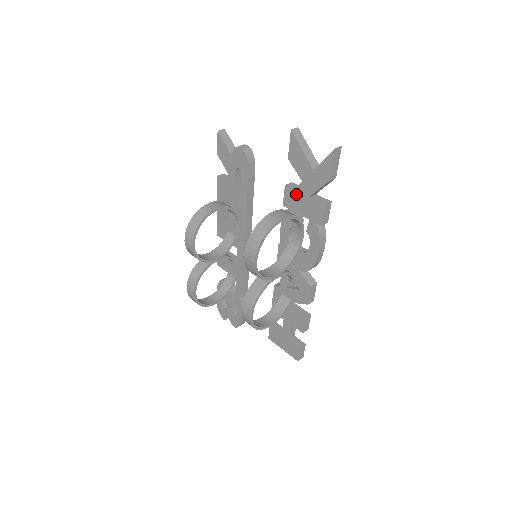
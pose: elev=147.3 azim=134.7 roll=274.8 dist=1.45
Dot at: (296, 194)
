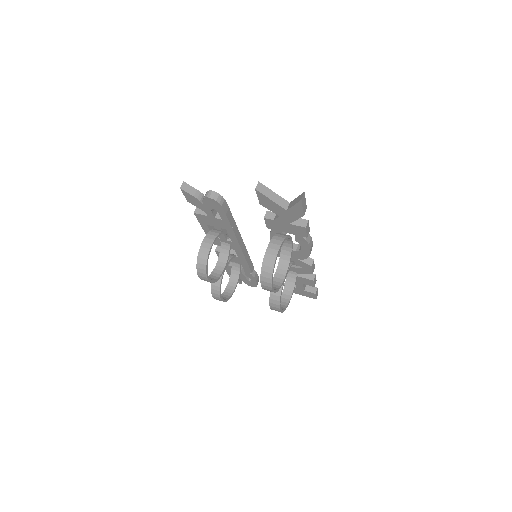
Dot at: (277, 222)
